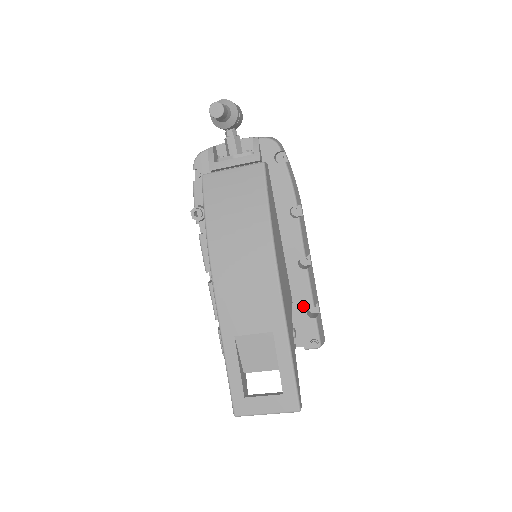
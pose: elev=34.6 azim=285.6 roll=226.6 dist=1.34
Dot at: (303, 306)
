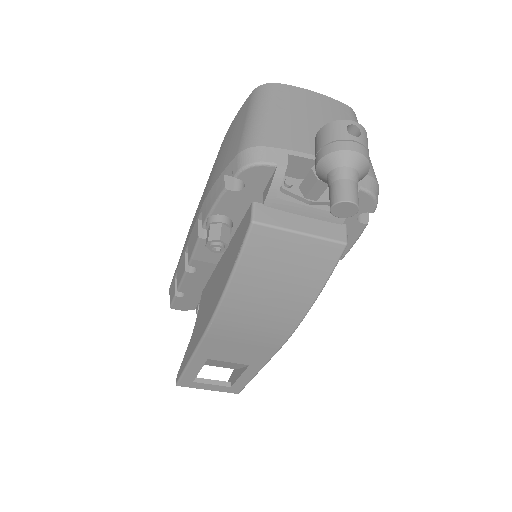
Dot at: occluded
